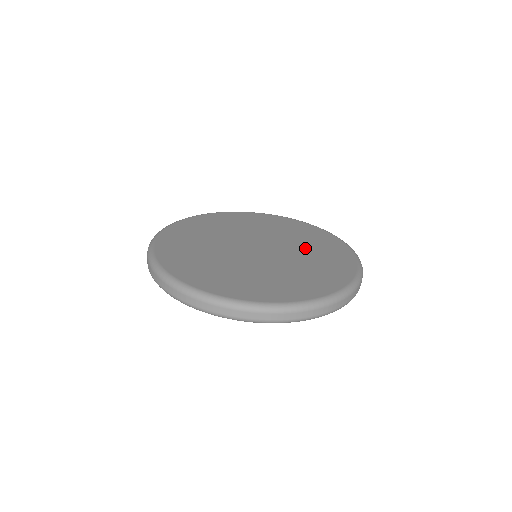
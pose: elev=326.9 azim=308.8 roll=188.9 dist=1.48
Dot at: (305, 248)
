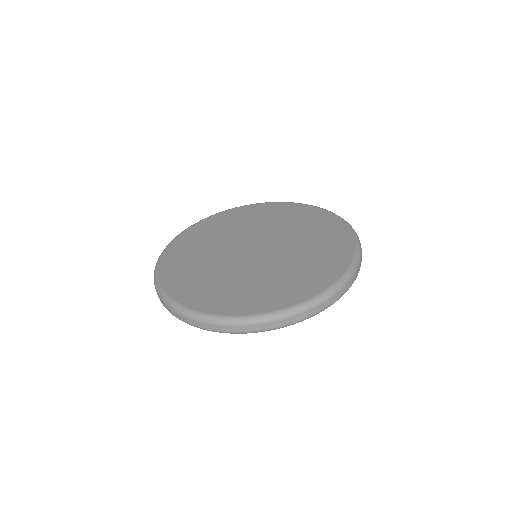
Dot at: (296, 231)
